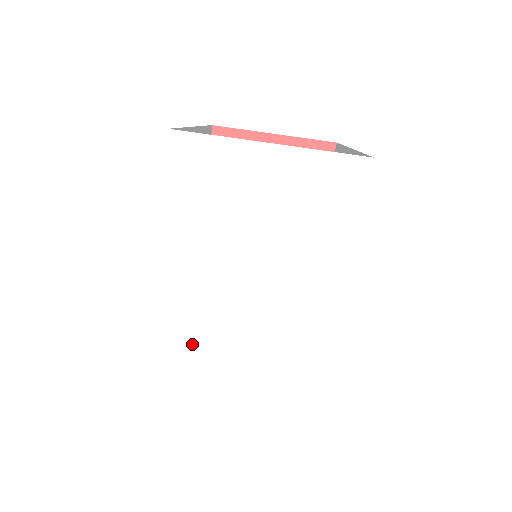
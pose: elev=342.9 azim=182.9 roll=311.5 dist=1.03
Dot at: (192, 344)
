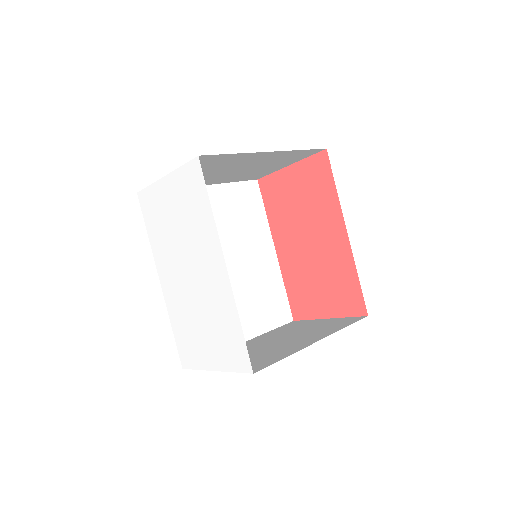
Dot at: (182, 316)
